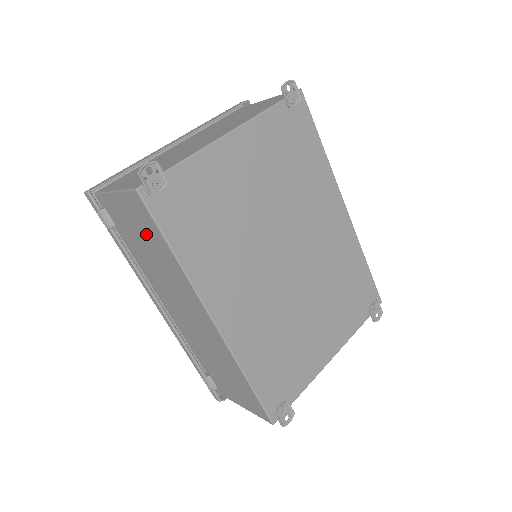
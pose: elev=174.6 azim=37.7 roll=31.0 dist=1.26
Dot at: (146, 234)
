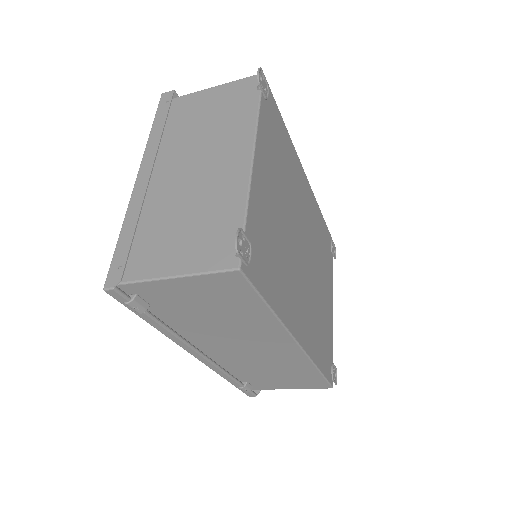
Dot at: (223, 302)
